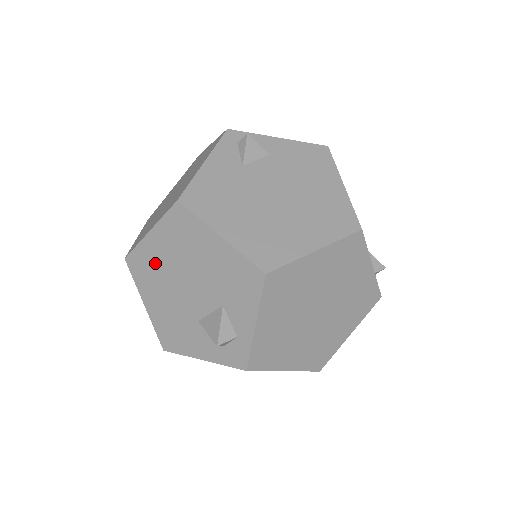
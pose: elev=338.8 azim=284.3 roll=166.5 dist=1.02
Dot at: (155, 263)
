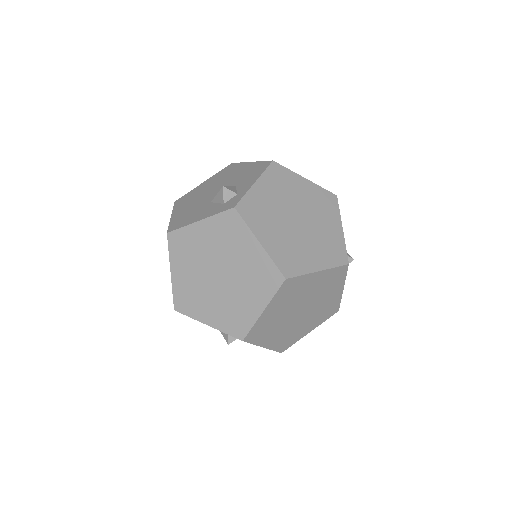
Dot at: (197, 192)
